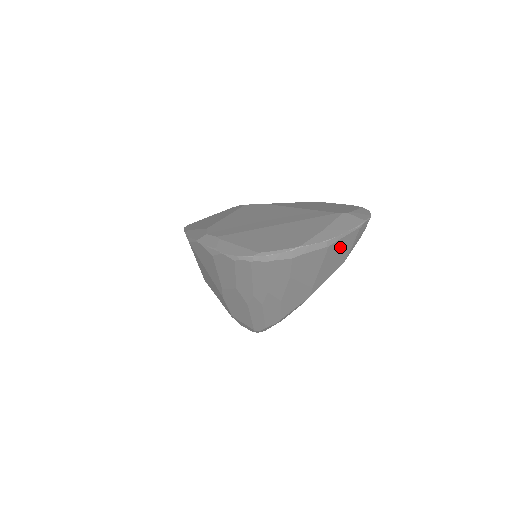
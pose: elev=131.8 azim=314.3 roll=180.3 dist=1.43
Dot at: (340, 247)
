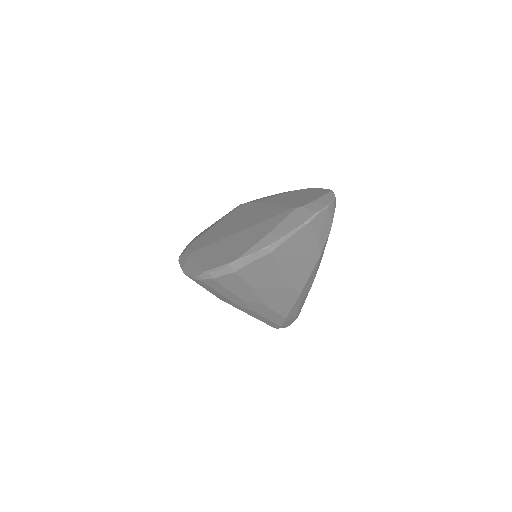
Dot at: (295, 247)
